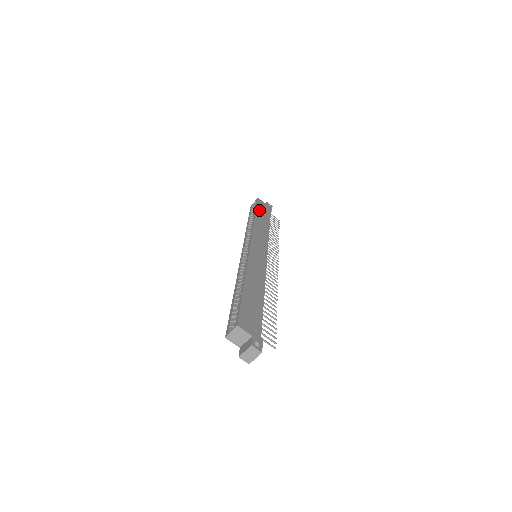
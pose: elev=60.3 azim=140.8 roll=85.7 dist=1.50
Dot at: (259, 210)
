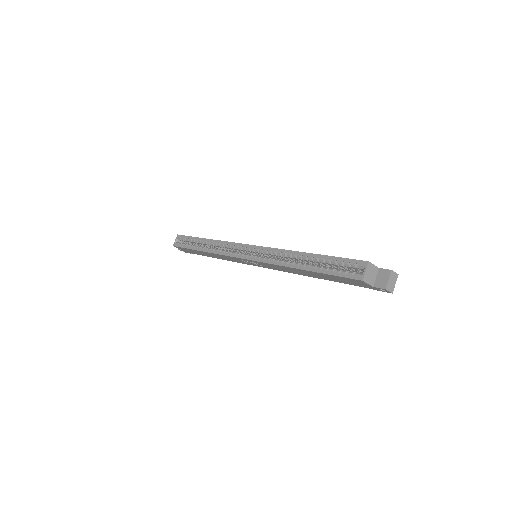
Dot at: occluded
